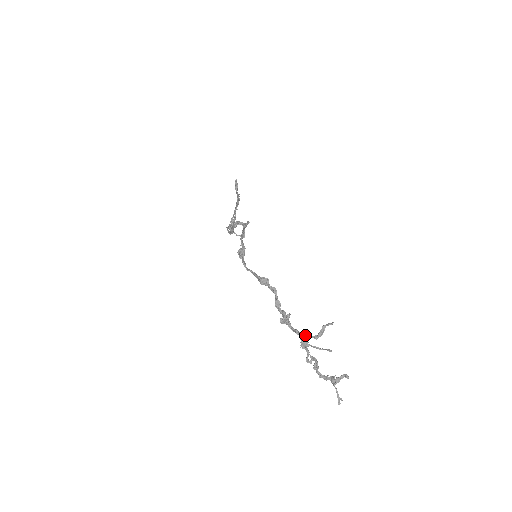
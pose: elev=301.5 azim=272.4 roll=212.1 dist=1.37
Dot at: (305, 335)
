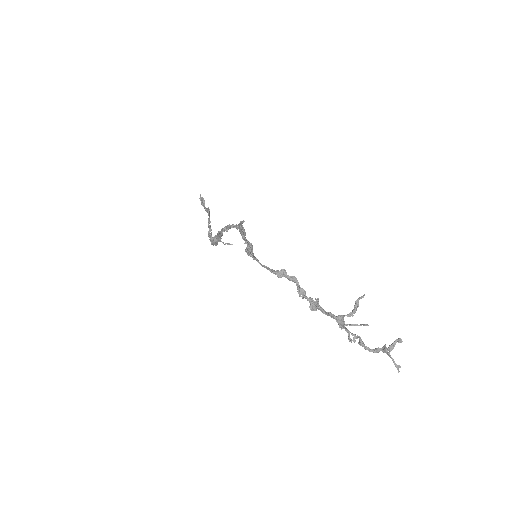
Dot at: (340, 315)
